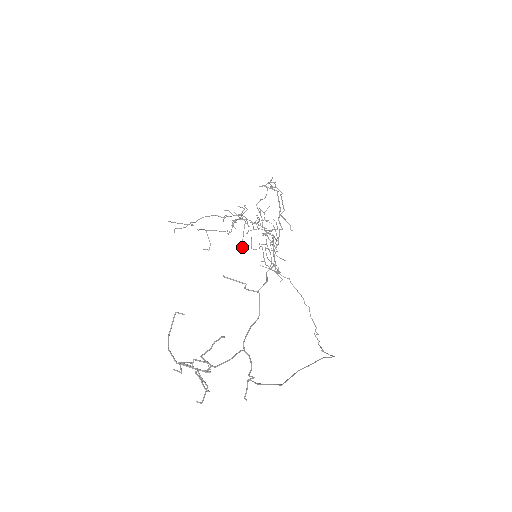
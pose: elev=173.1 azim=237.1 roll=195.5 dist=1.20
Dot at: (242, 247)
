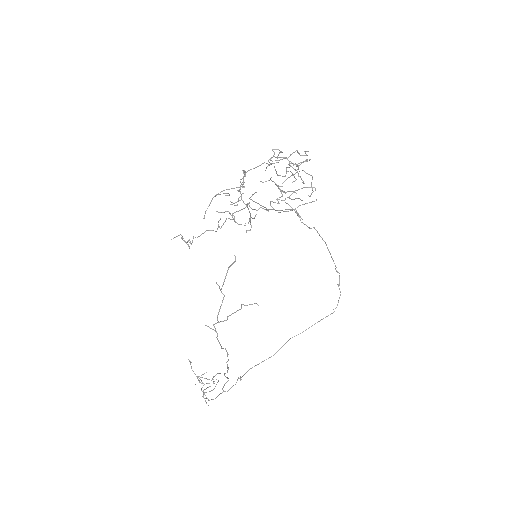
Dot at: (250, 224)
